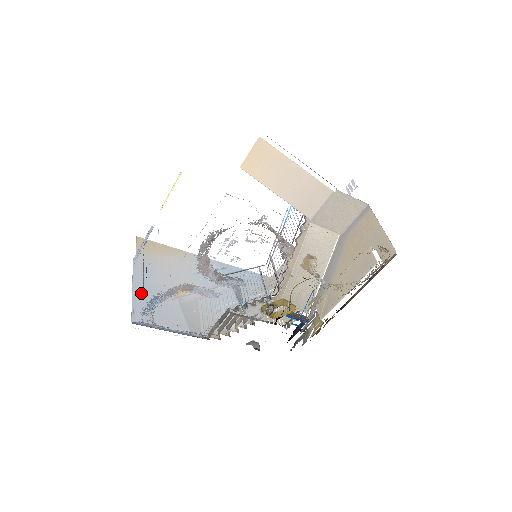
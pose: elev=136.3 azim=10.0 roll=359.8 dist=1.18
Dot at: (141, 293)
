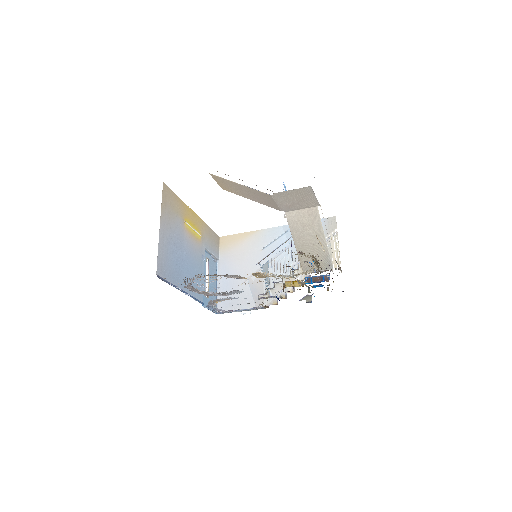
Dot at: (223, 287)
